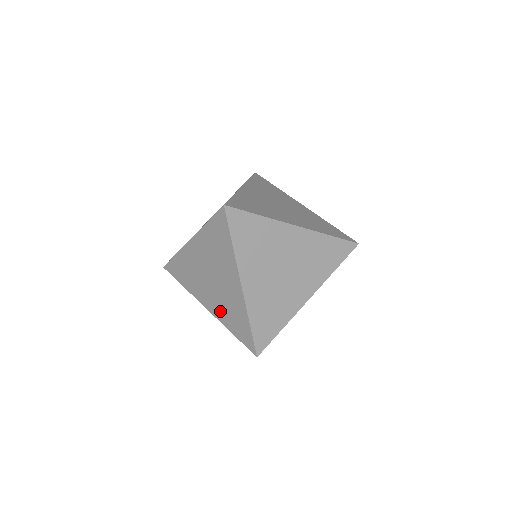
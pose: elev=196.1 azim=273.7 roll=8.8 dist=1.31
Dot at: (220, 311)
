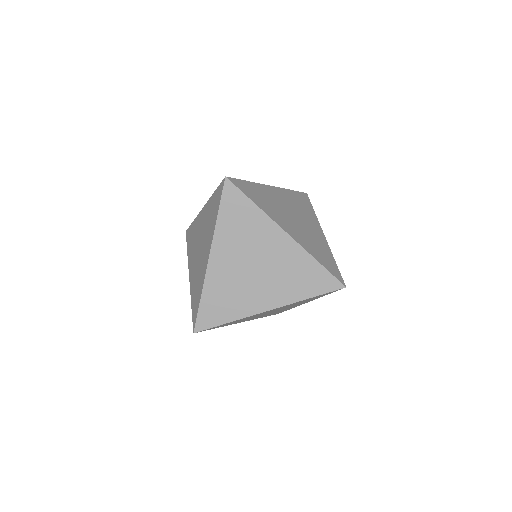
Dot at: occluded
